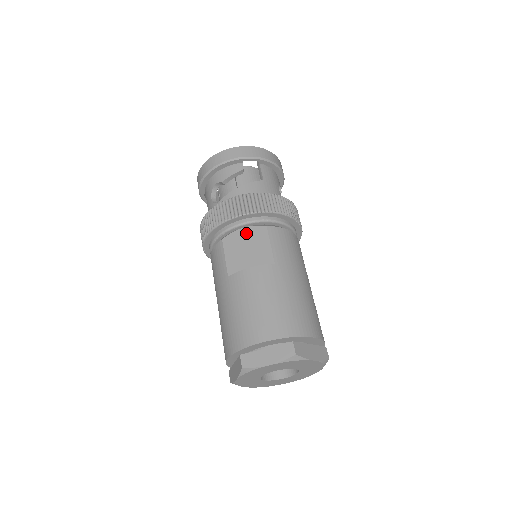
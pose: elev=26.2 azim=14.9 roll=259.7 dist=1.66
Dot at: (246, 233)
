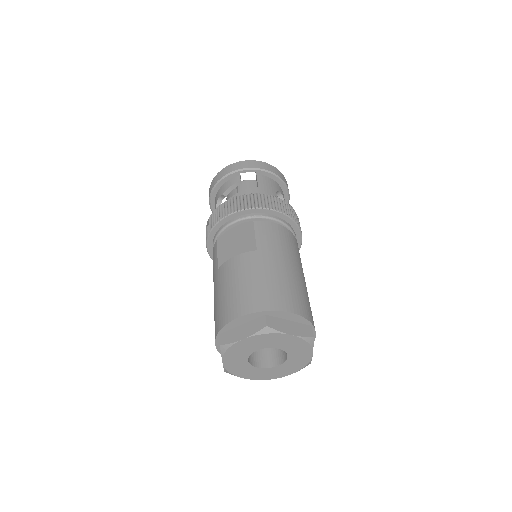
Dot at: (236, 230)
